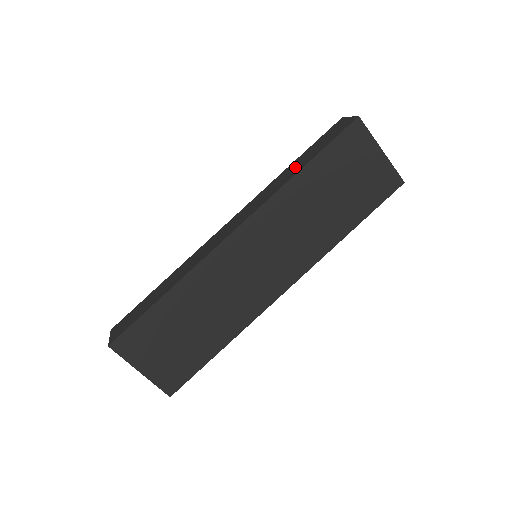
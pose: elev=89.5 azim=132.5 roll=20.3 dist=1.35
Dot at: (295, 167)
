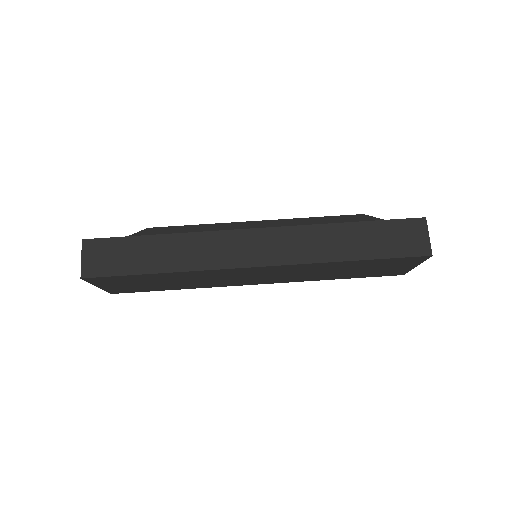
Dot at: (350, 242)
